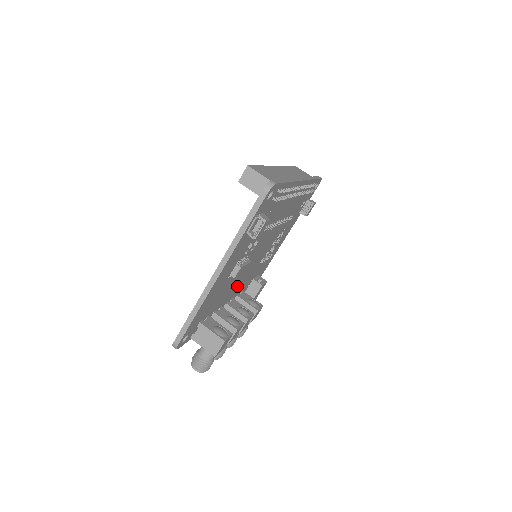
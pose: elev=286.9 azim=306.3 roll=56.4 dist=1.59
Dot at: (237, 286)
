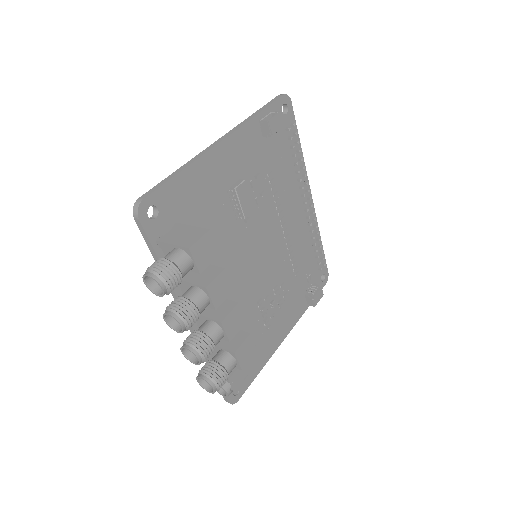
Dot at: occluded
